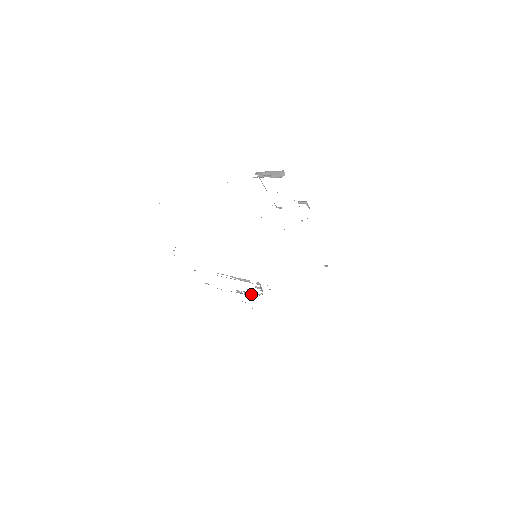
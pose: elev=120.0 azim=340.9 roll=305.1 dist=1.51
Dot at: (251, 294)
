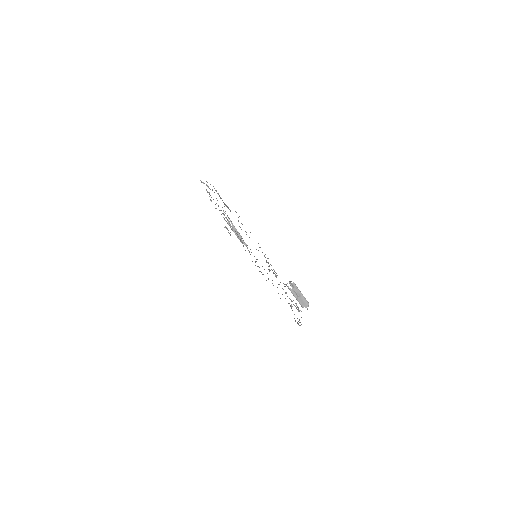
Dot at: occluded
